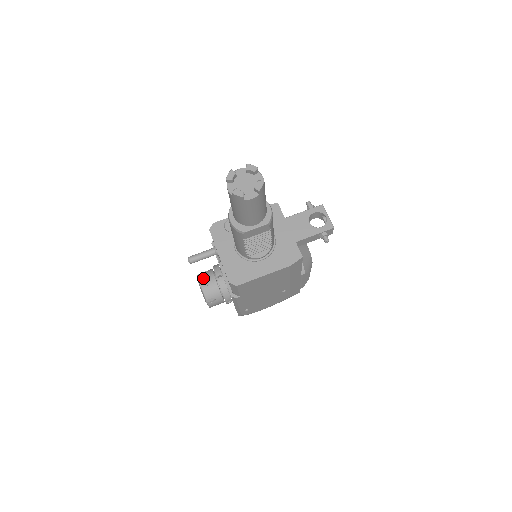
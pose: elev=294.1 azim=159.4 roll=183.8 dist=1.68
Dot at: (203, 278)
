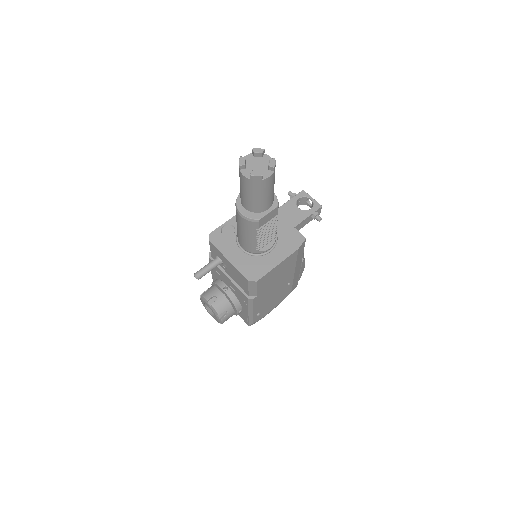
Dot at: (209, 295)
